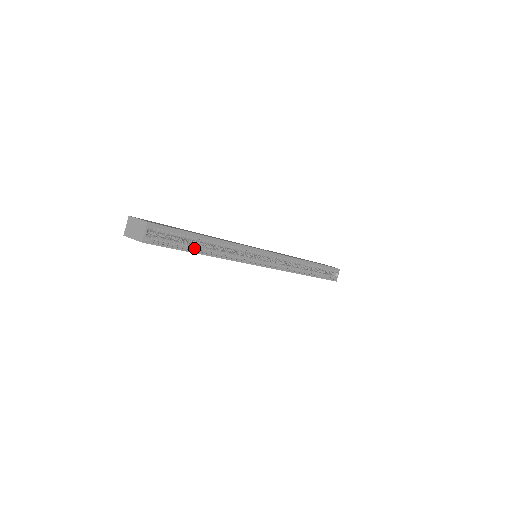
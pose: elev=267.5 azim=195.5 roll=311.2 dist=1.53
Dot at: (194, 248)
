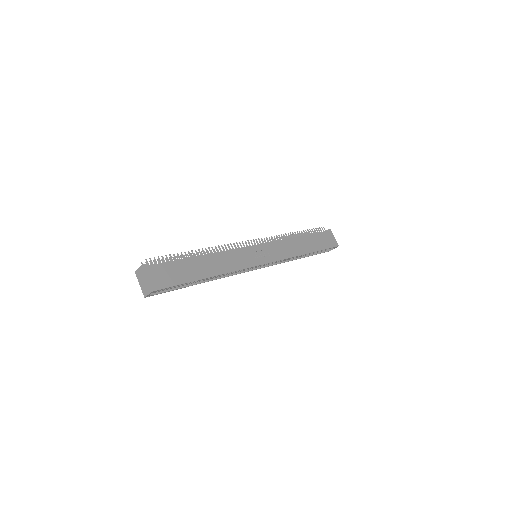
Dot at: (192, 283)
